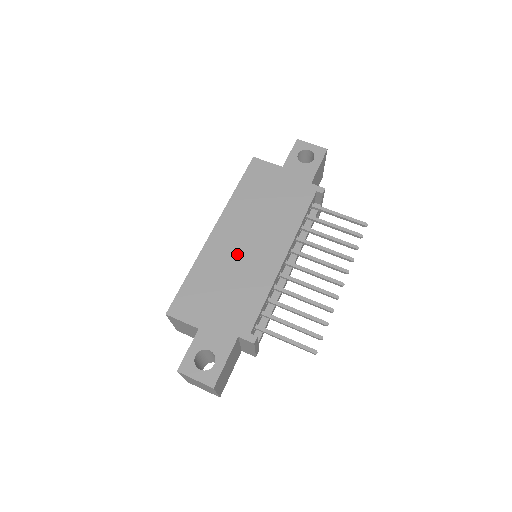
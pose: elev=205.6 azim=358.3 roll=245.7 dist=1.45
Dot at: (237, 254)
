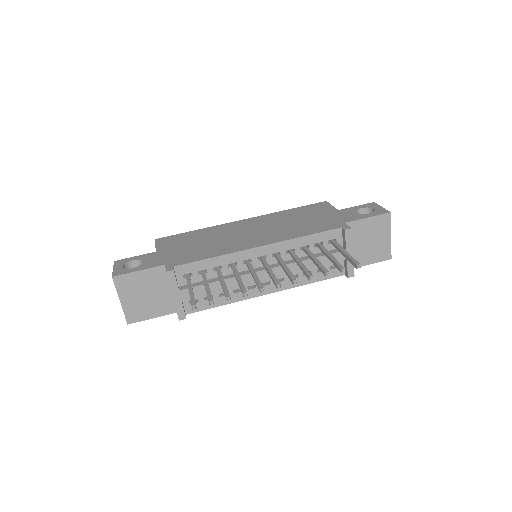
Dot at: (235, 233)
